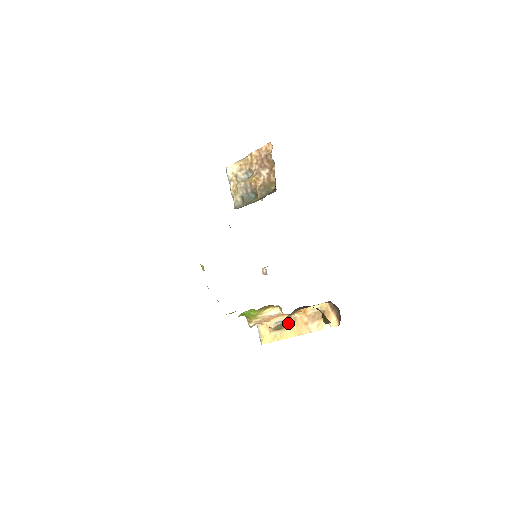
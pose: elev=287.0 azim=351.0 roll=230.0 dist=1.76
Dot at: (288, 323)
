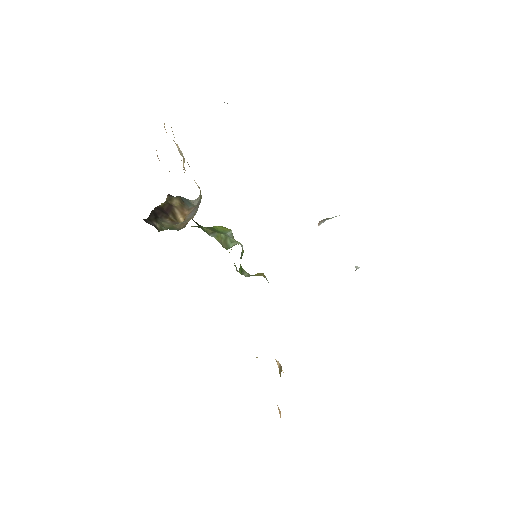
Dot at: occluded
